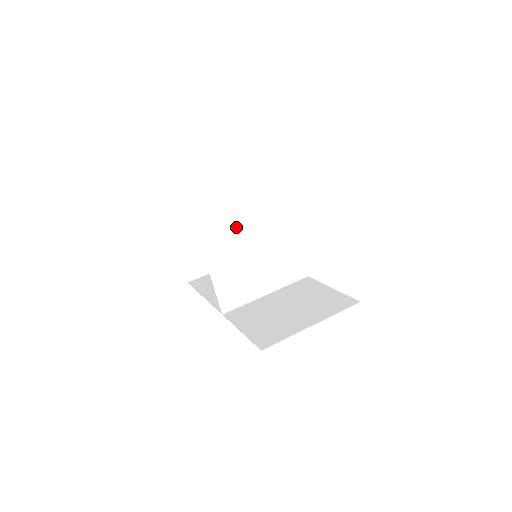
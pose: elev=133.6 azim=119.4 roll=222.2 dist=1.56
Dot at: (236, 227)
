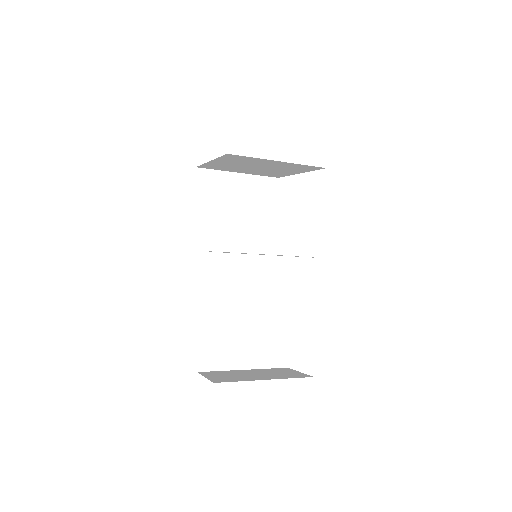
Dot at: (211, 194)
